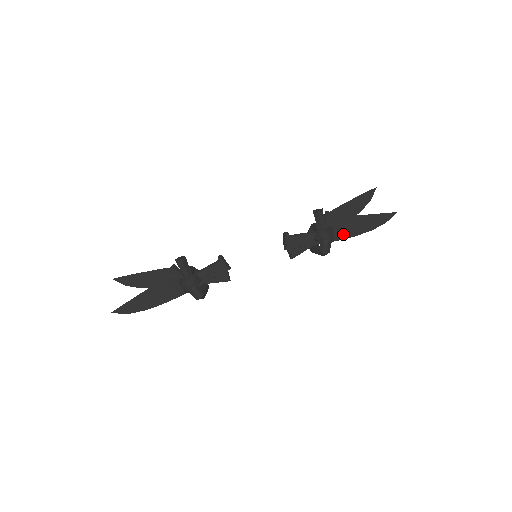
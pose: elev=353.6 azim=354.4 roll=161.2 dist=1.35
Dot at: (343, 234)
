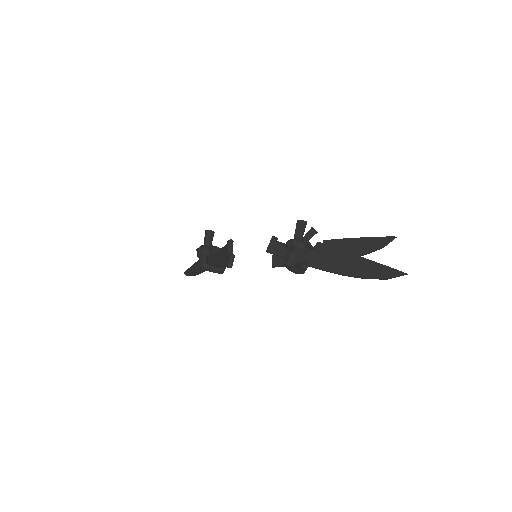
Dot at: (328, 265)
